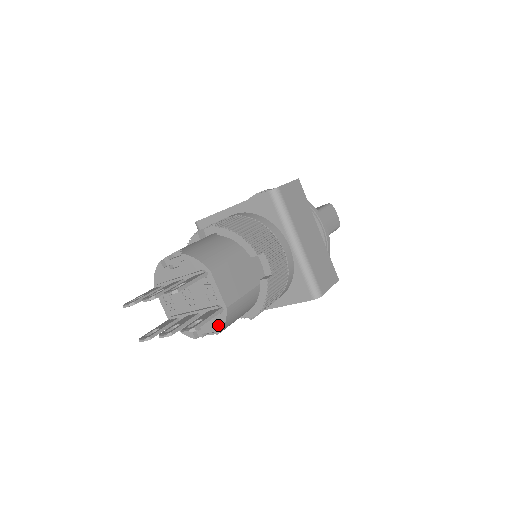
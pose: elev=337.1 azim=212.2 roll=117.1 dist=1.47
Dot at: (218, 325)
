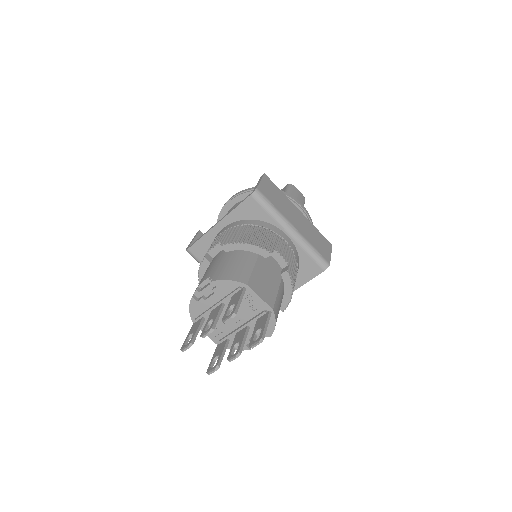
Dot at: (269, 328)
